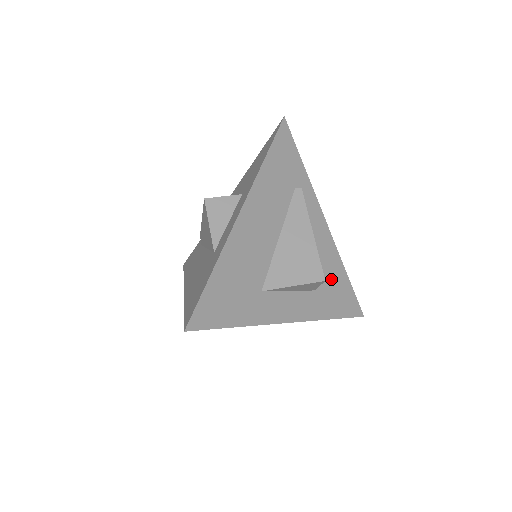
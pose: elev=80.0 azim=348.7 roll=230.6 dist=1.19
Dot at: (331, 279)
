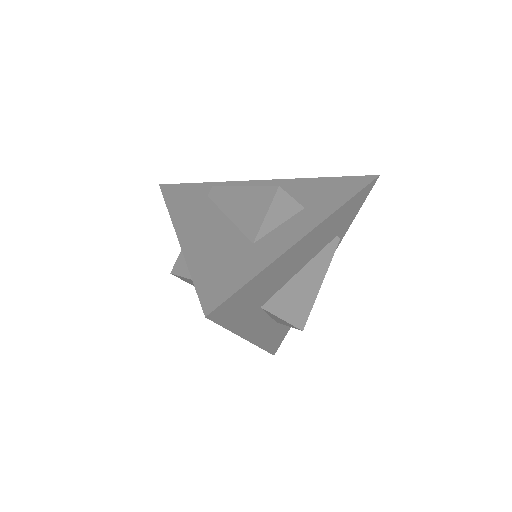
Dot at: occluded
